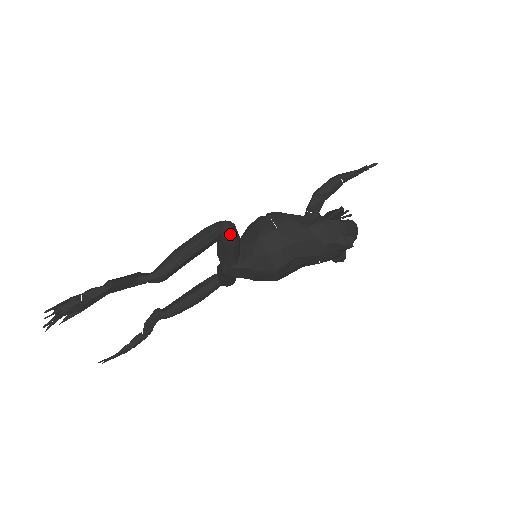
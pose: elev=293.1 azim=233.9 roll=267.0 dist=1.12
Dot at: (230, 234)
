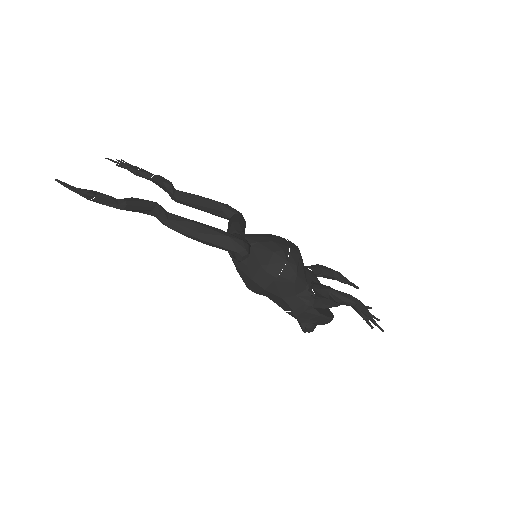
Dot at: (237, 260)
